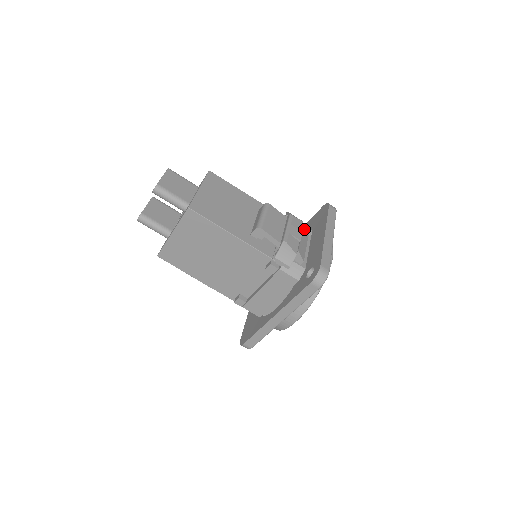
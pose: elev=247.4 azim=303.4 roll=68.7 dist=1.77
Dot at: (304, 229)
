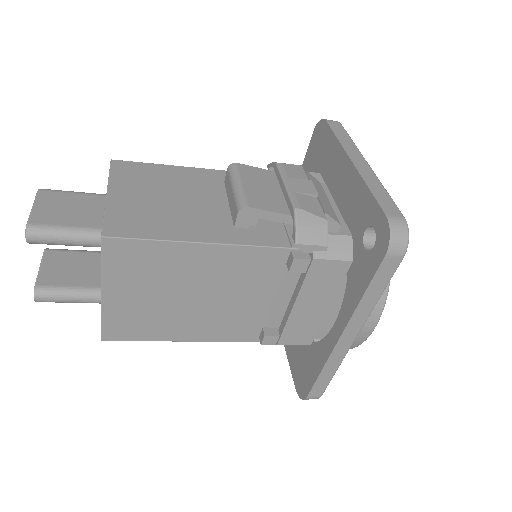
Dot at: (309, 176)
